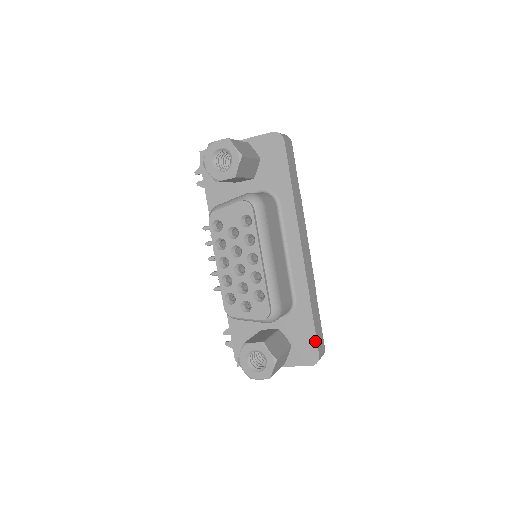
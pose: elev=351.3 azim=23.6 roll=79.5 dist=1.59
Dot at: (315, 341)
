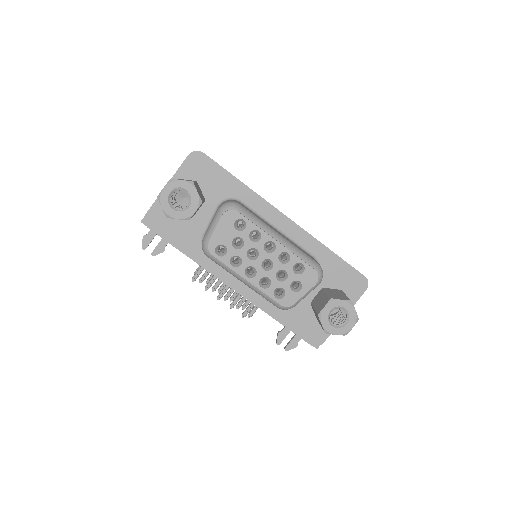
Dot at: (353, 269)
